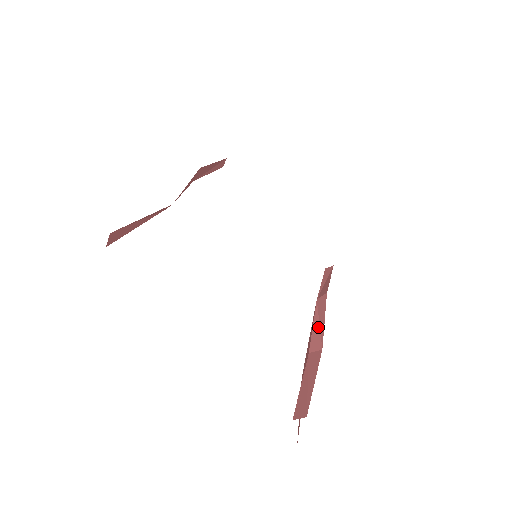
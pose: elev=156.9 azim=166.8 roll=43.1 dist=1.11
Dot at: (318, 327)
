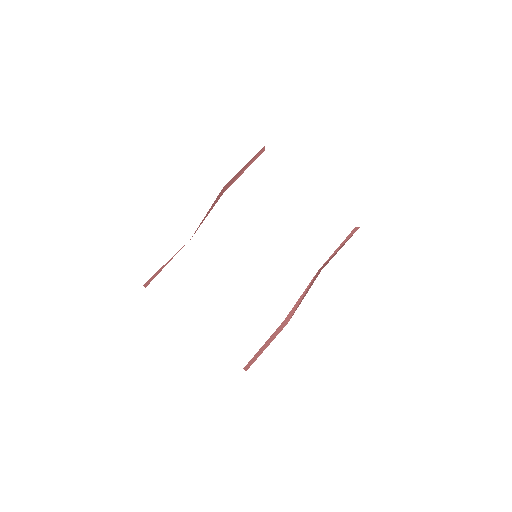
Dot at: (300, 301)
